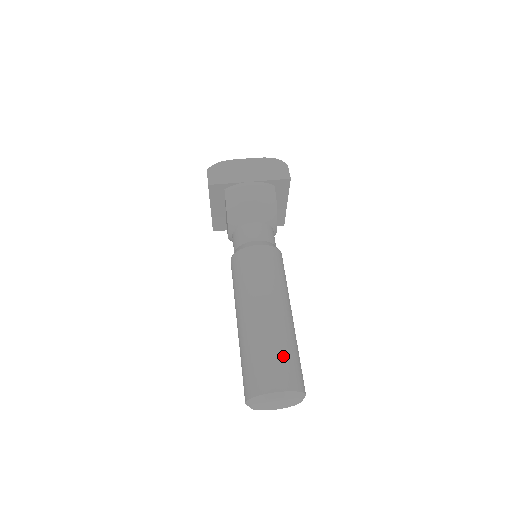
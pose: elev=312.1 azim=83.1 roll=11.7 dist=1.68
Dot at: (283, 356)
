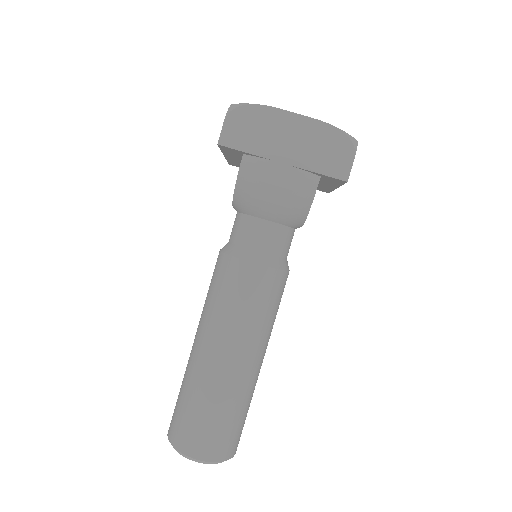
Dot at: (221, 422)
